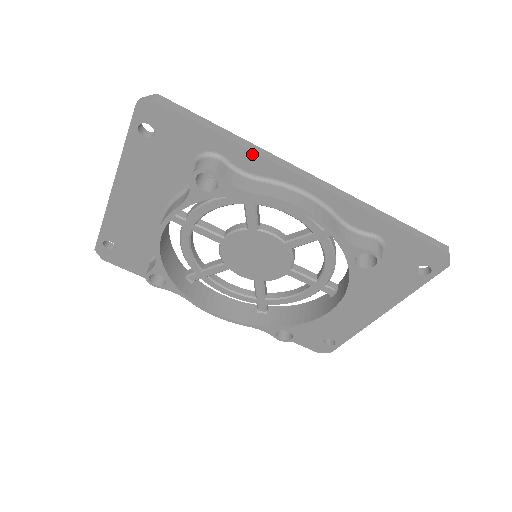
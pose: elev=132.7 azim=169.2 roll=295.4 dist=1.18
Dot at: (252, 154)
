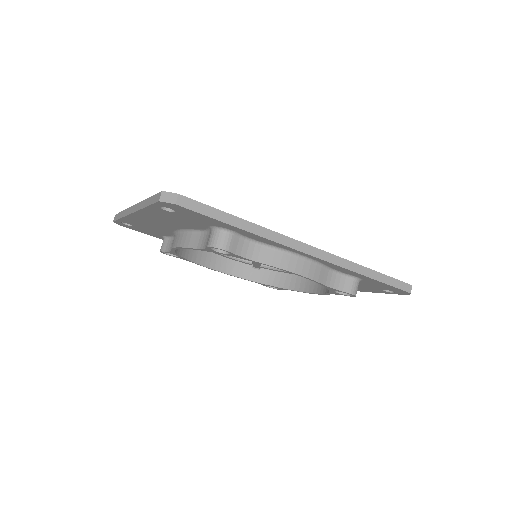
Dot at: (261, 237)
